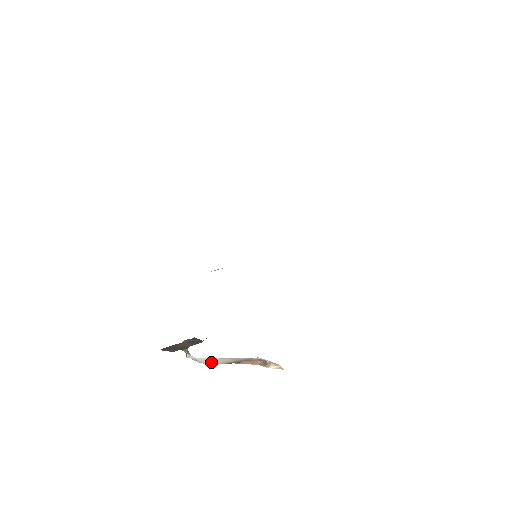
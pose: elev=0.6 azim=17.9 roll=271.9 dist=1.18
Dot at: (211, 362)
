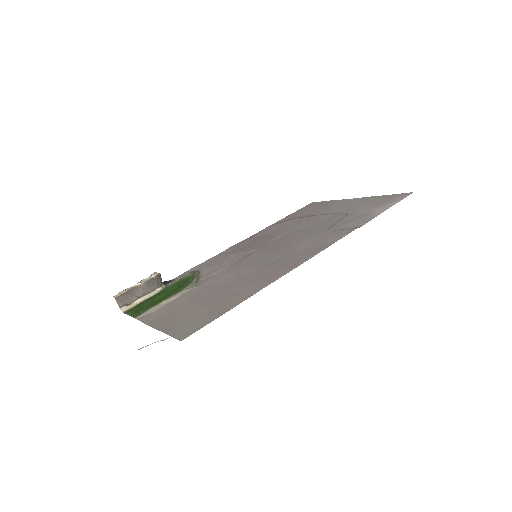
Dot at: occluded
